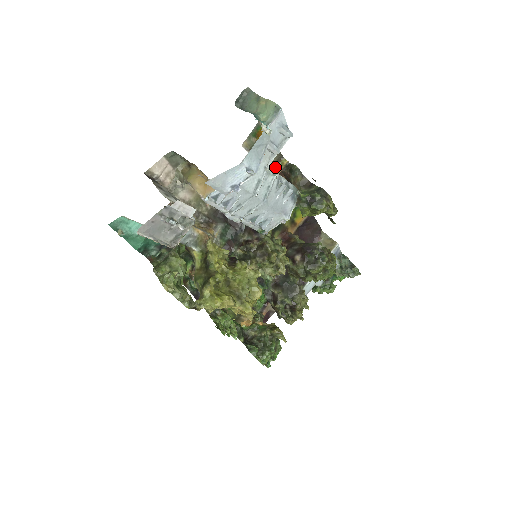
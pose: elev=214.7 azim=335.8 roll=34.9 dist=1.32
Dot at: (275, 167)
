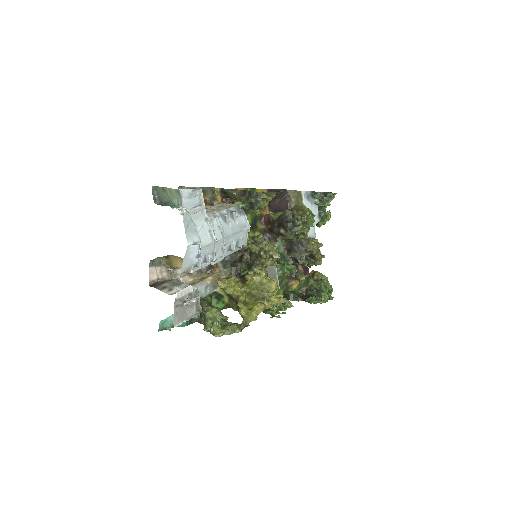
Dot at: (215, 197)
